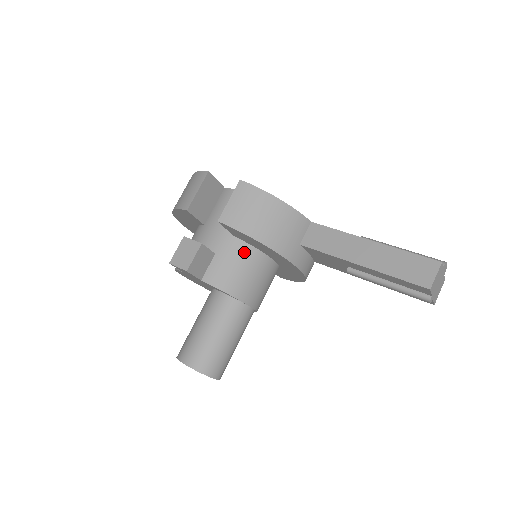
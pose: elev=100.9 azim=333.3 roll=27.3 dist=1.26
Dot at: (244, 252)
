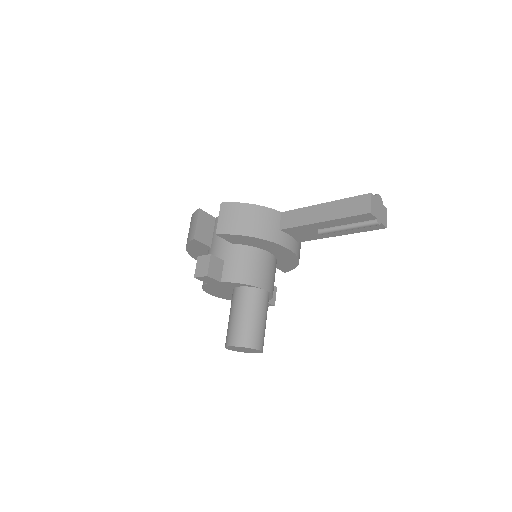
Dot at: (244, 252)
